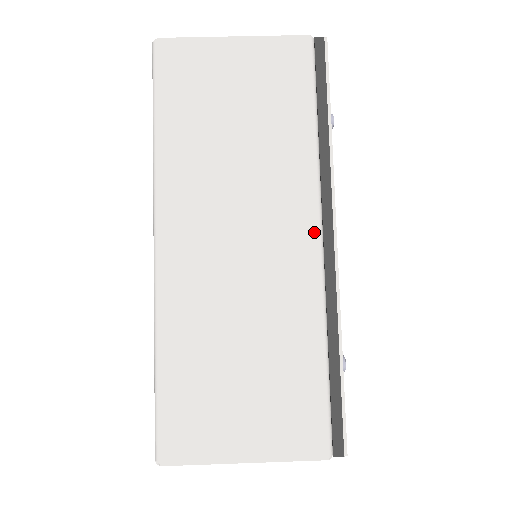
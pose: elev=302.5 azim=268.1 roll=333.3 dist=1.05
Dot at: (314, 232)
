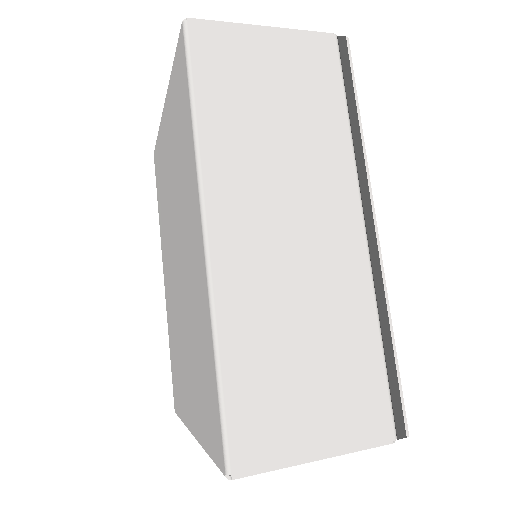
Dot at: (358, 219)
